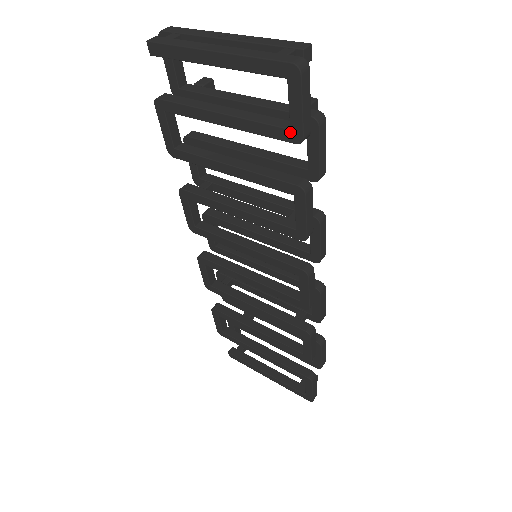
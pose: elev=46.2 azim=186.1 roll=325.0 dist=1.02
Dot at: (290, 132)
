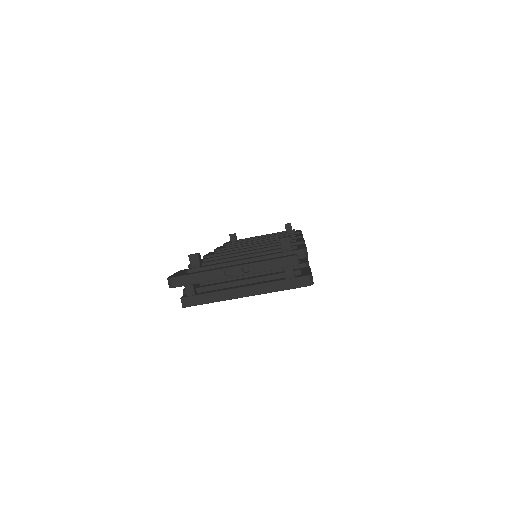
Dot at: occluded
